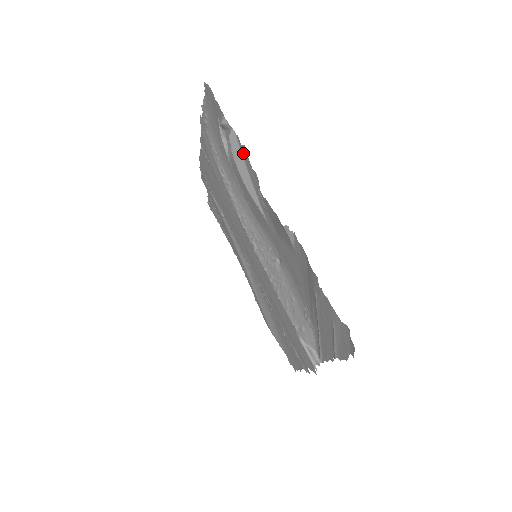
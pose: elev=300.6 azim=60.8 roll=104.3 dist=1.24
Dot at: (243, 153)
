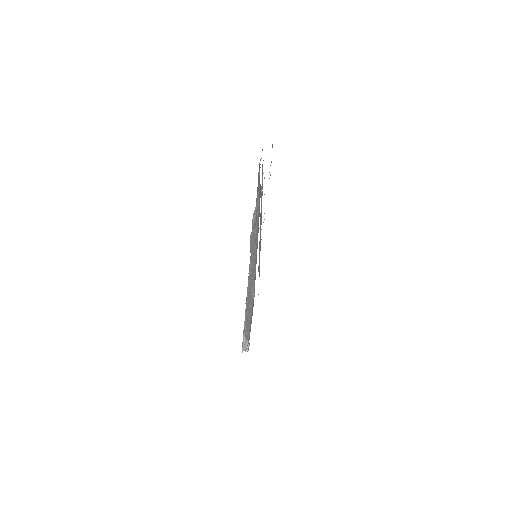
Dot at: occluded
